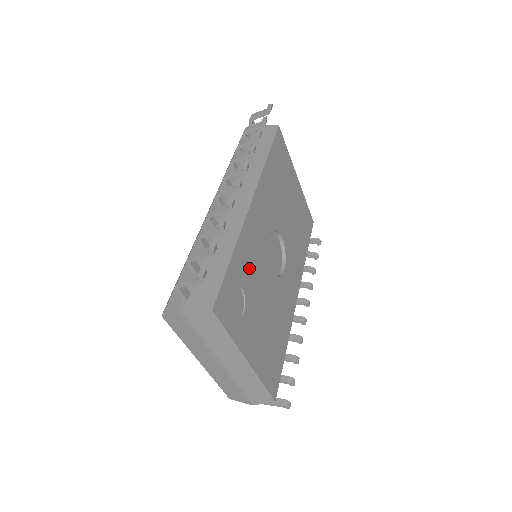
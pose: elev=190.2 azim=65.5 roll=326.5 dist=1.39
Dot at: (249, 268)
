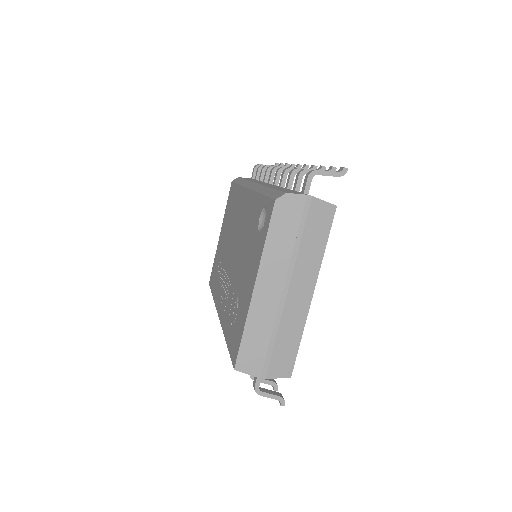
Dot at: occluded
